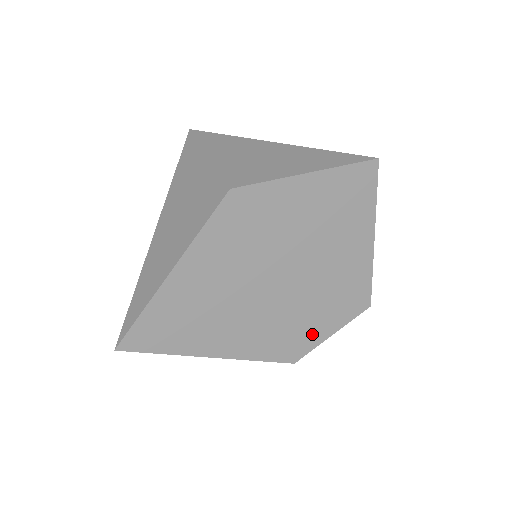
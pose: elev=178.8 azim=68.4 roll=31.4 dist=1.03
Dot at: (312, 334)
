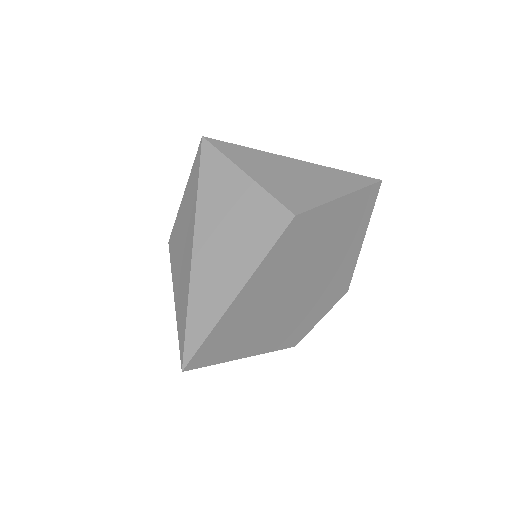
Dot at: (311, 321)
